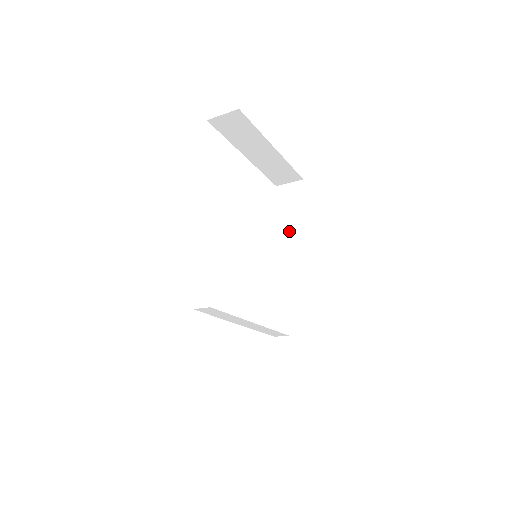
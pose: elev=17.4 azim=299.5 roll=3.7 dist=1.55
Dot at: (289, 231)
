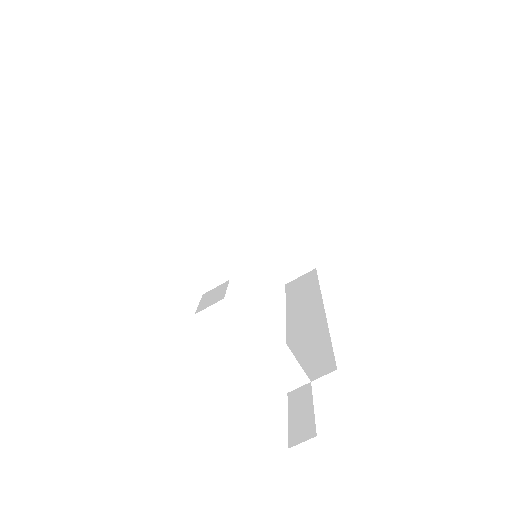
Dot at: (302, 302)
